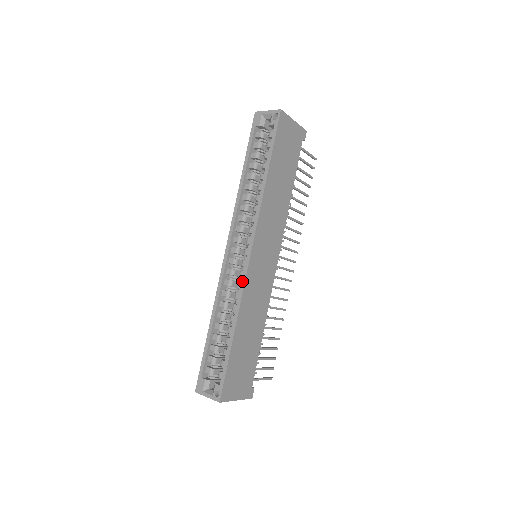
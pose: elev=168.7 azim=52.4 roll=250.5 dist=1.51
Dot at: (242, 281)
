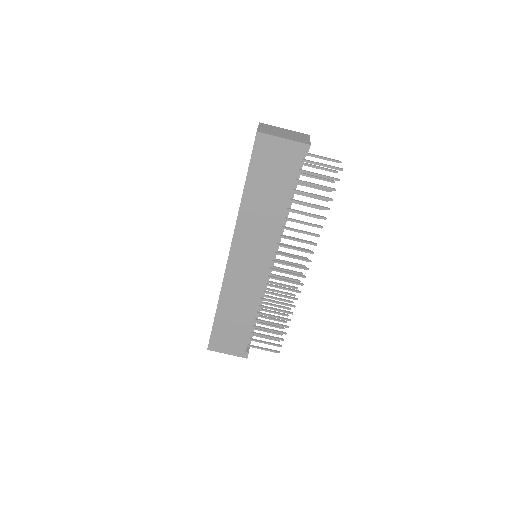
Dot at: (224, 276)
